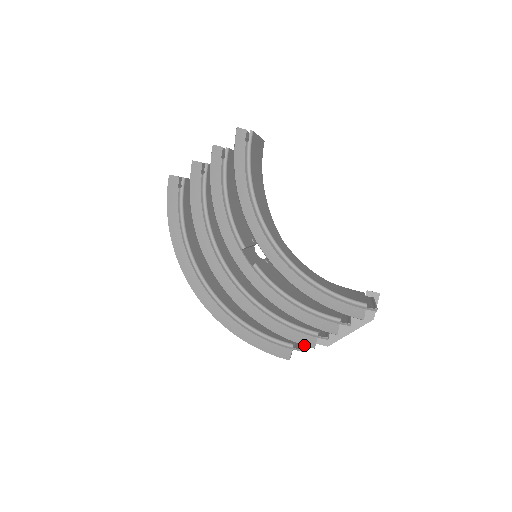
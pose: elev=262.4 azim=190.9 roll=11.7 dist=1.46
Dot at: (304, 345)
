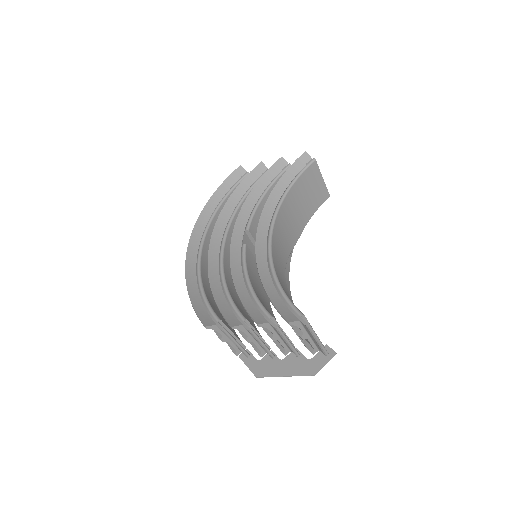
Dot at: (226, 319)
